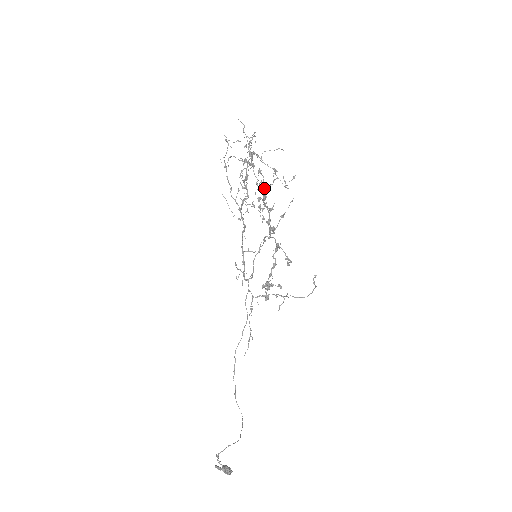
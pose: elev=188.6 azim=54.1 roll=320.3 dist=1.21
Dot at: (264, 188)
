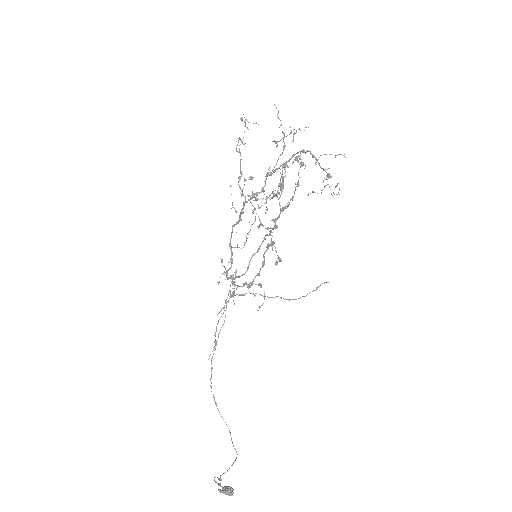
Dot at: (283, 185)
